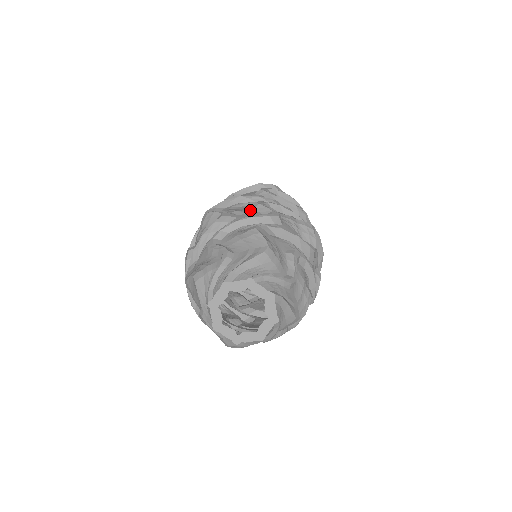
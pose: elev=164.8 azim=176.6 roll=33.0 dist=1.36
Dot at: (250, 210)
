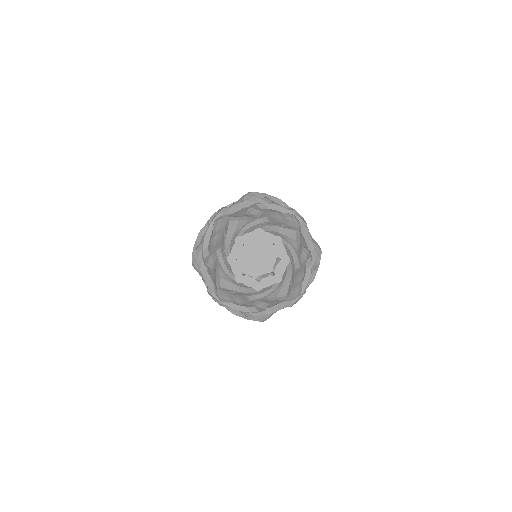
Dot at: occluded
